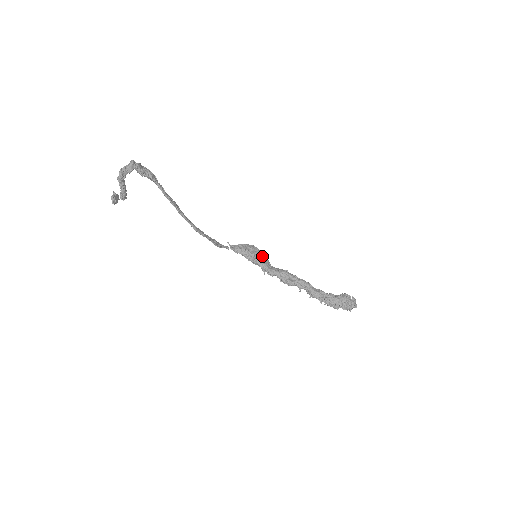
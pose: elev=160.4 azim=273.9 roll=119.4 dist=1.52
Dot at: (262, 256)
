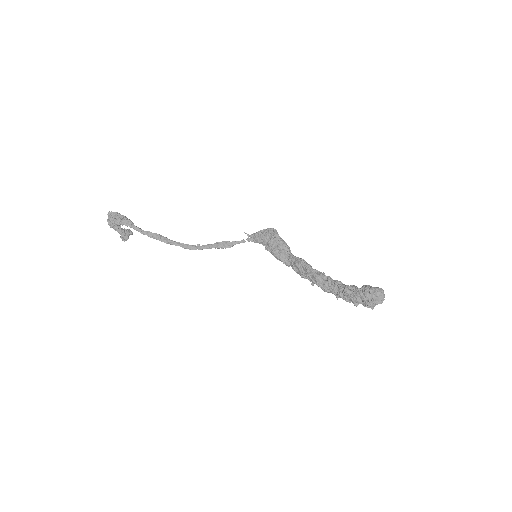
Dot at: (278, 244)
